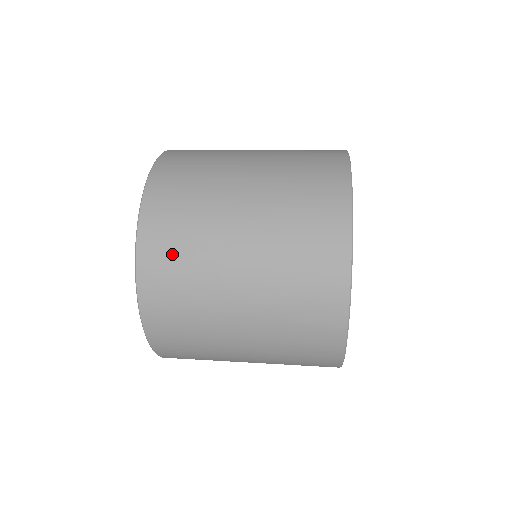
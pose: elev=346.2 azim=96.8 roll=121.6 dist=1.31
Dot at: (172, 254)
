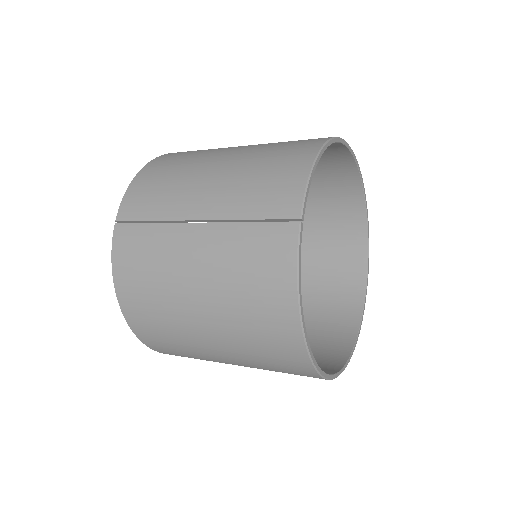
Dot at: (148, 315)
